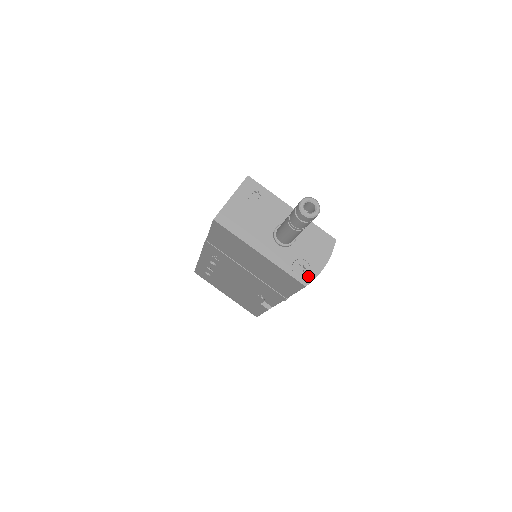
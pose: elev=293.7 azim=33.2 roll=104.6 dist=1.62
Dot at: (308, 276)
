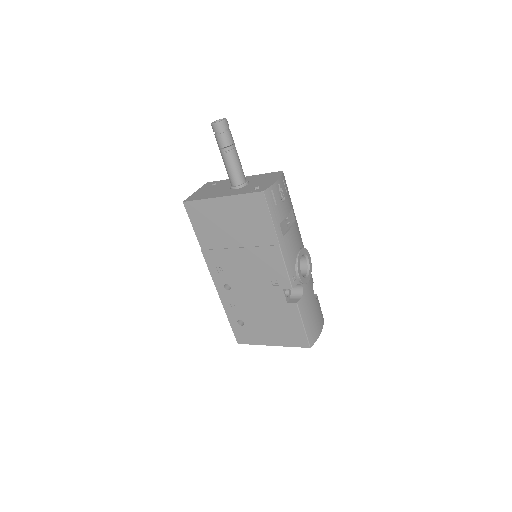
Dot at: (264, 188)
